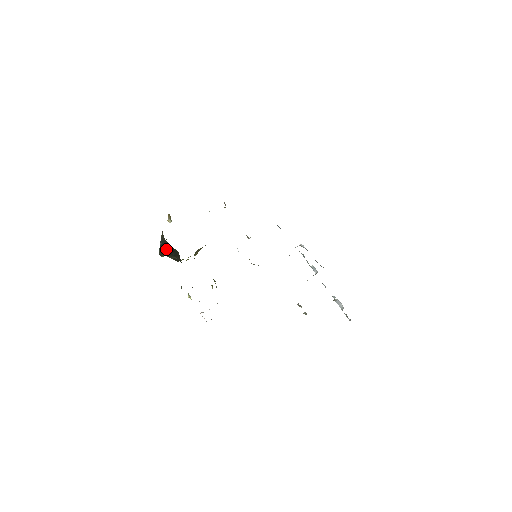
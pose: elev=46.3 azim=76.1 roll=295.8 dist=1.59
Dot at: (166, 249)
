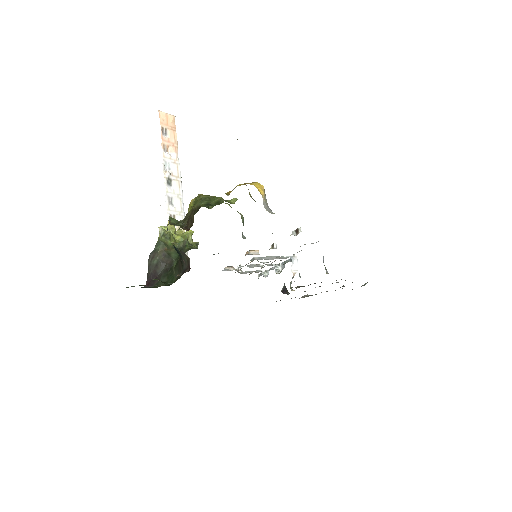
Dot at: (177, 251)
